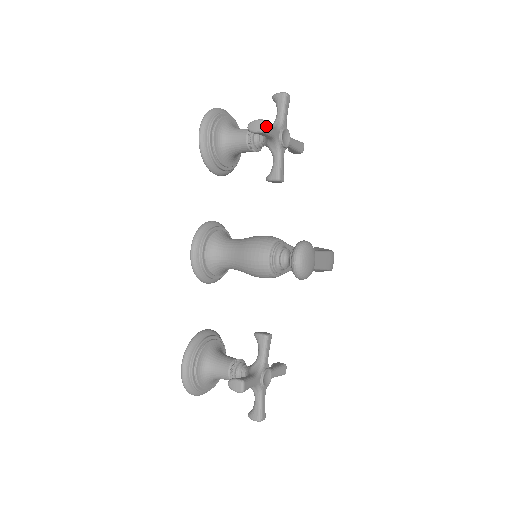
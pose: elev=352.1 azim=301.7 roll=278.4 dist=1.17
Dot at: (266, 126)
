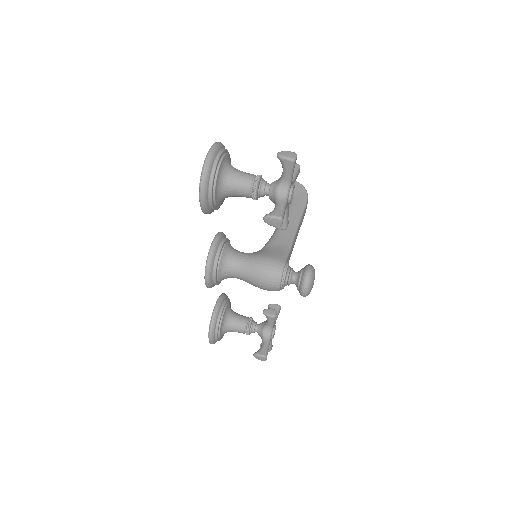
Dot at: occluded
